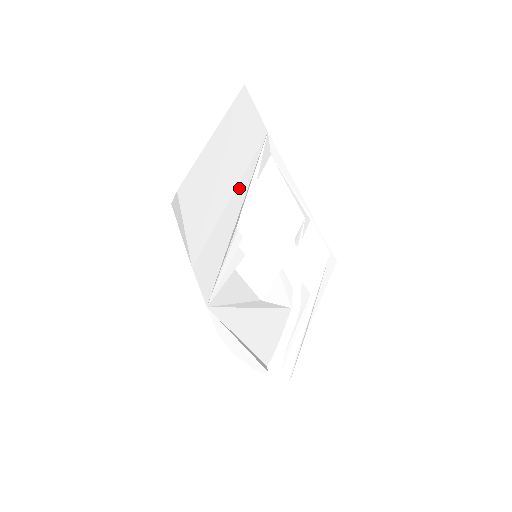
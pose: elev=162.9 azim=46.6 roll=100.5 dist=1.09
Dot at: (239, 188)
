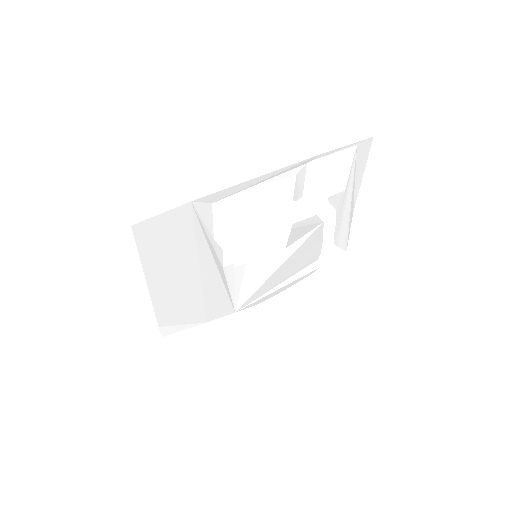
Dot at: (202, 262)
